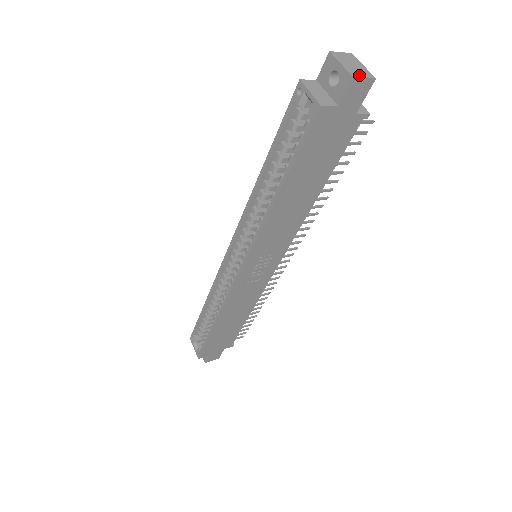
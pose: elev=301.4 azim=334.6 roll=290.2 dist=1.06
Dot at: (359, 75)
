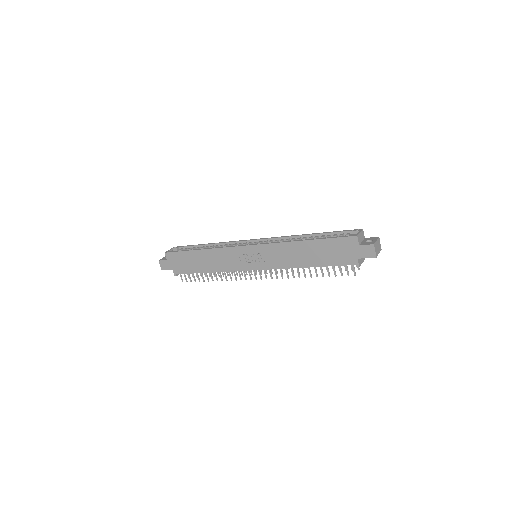
Dot at: (375, 248)
